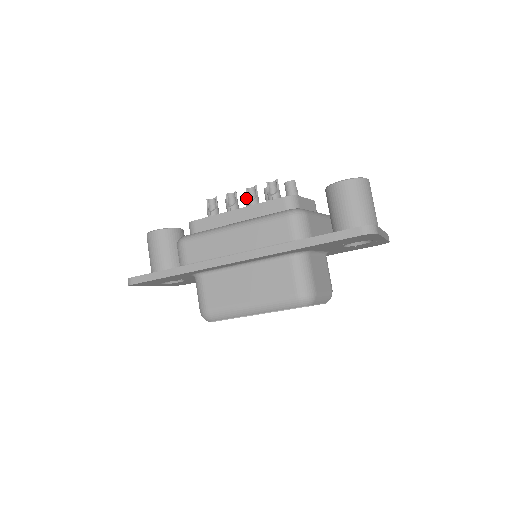
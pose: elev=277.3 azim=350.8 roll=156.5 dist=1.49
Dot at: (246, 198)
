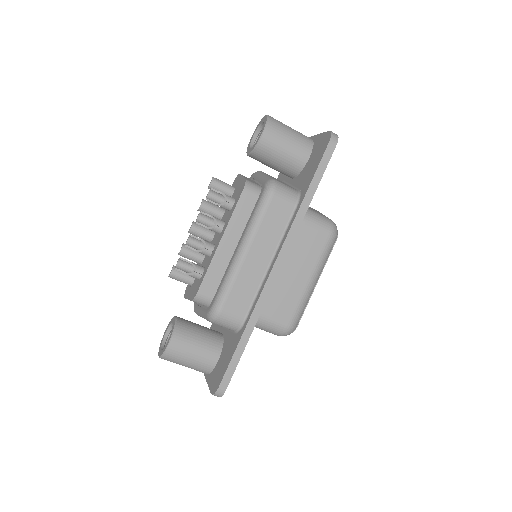
Dot at: occluded
